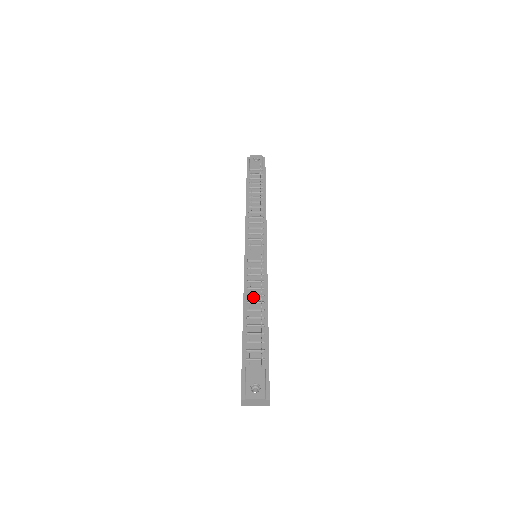
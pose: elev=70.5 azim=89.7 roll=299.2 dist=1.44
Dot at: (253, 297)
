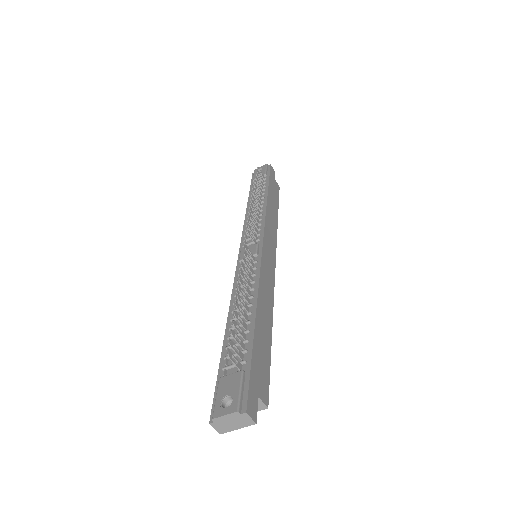
Dot at: (241, 296)
